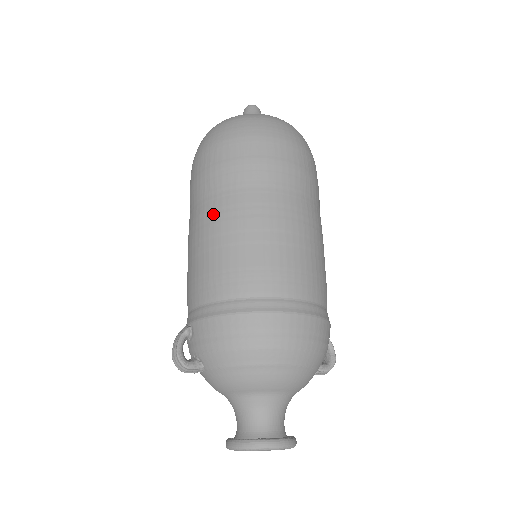
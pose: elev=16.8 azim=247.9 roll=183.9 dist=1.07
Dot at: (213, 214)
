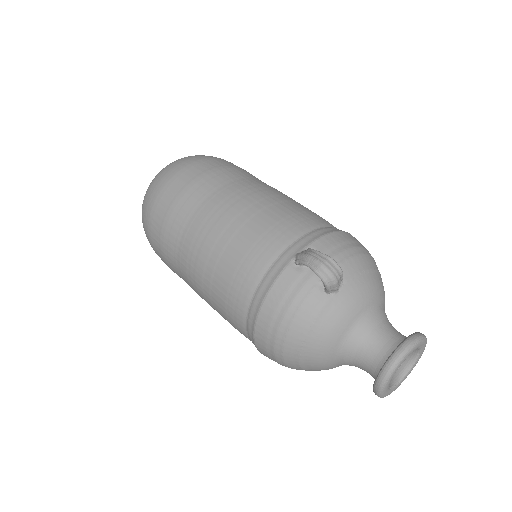
Dot at: (257, 186)
